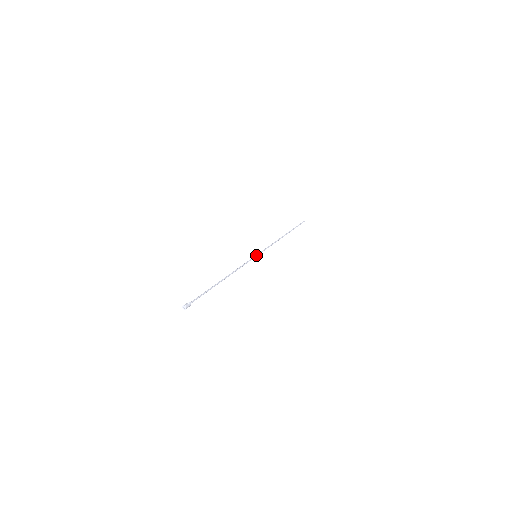
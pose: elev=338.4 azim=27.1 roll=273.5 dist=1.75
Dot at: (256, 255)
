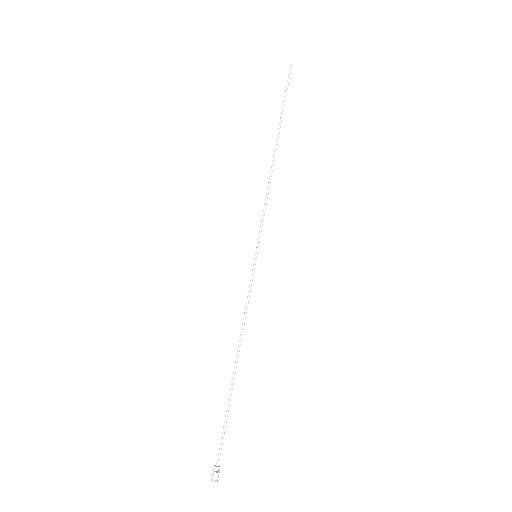
Dot at: (256, 255)
